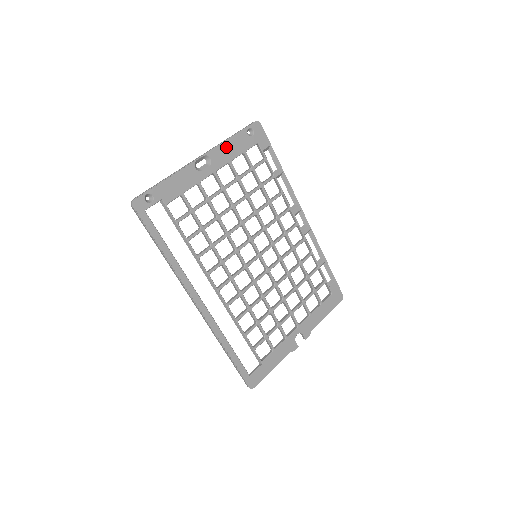
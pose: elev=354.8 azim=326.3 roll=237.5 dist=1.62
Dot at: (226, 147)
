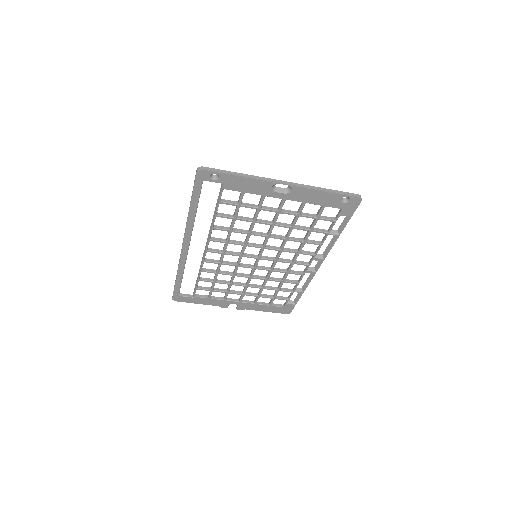
Dot at: (313, 193)
